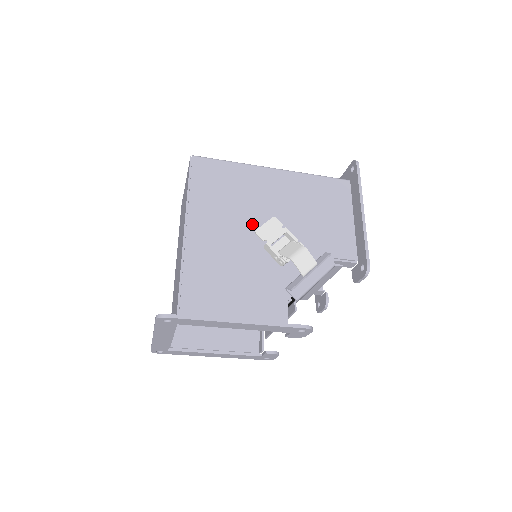
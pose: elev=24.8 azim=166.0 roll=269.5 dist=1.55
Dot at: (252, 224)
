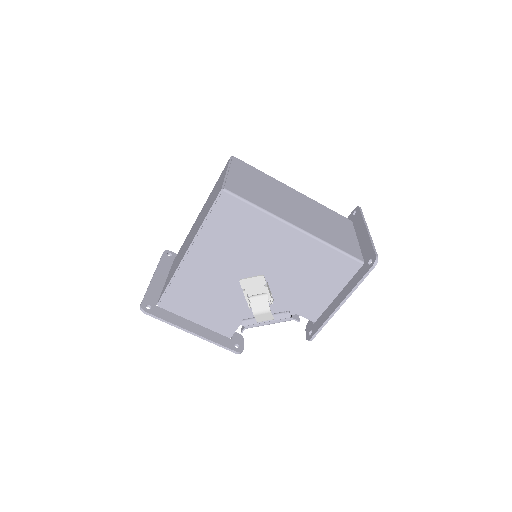
Dot at: (245, 267)
